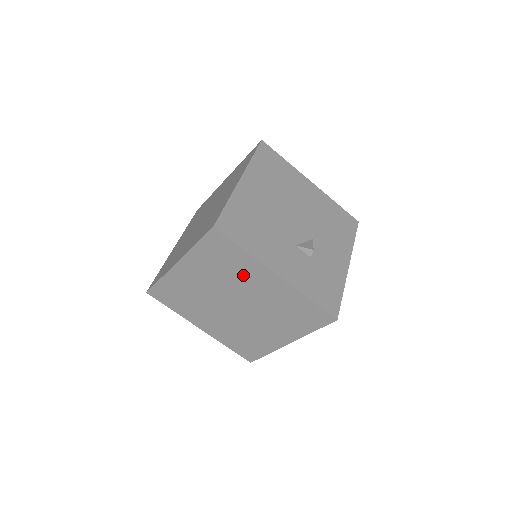
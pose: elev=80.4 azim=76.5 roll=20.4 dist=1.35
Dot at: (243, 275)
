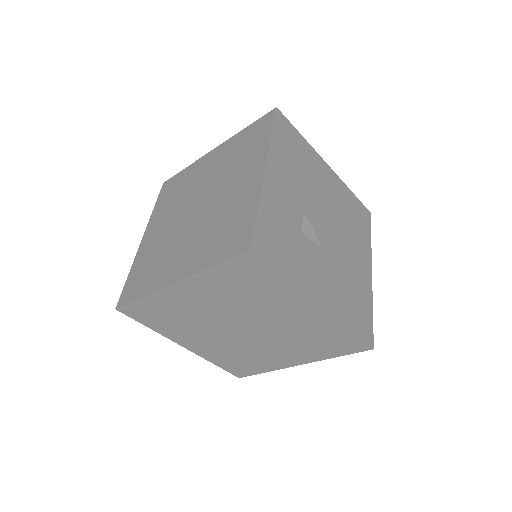
Dot at: (241, 166)
